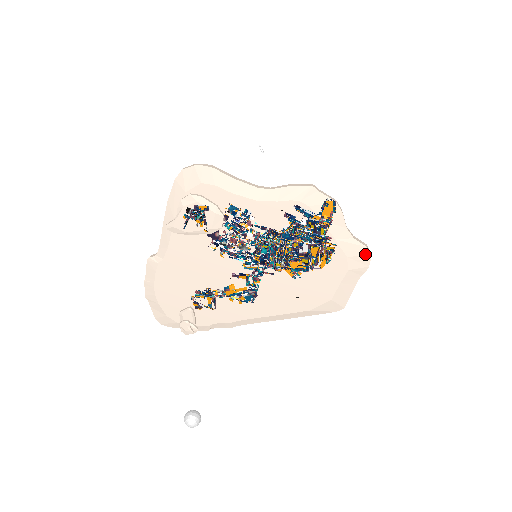
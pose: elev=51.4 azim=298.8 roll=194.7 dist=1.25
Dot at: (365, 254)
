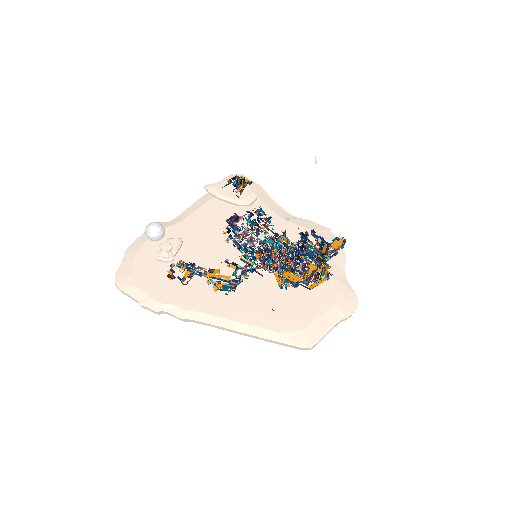
Dot at: (353, 300)
